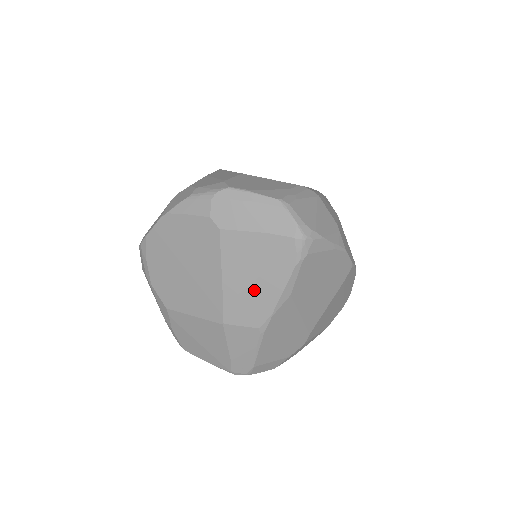
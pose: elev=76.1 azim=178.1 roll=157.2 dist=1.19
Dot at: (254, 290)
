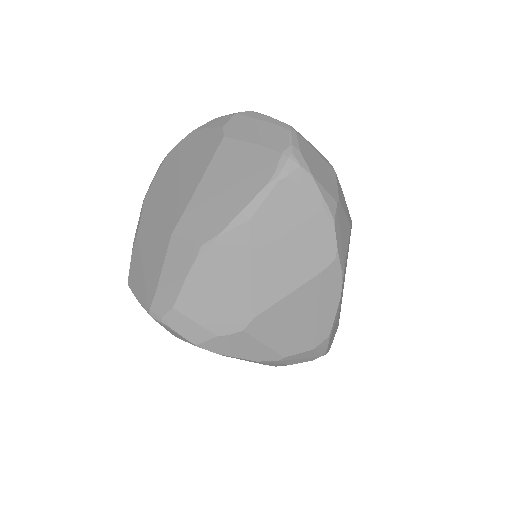
Dot at: (219, 201)
